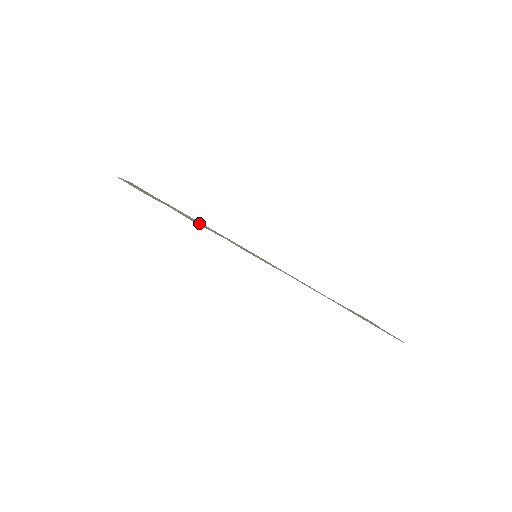
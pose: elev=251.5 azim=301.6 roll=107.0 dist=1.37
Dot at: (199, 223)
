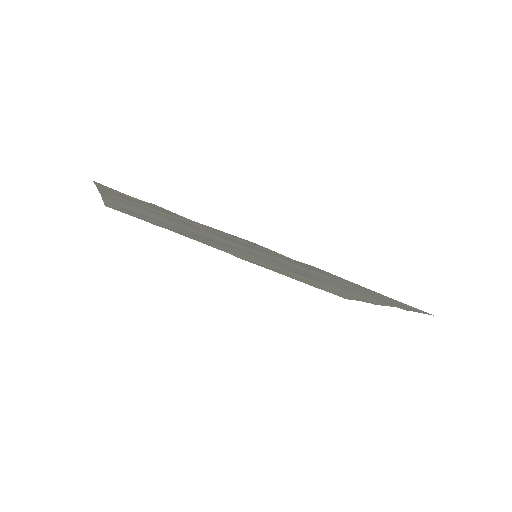
Dot at: occluded
